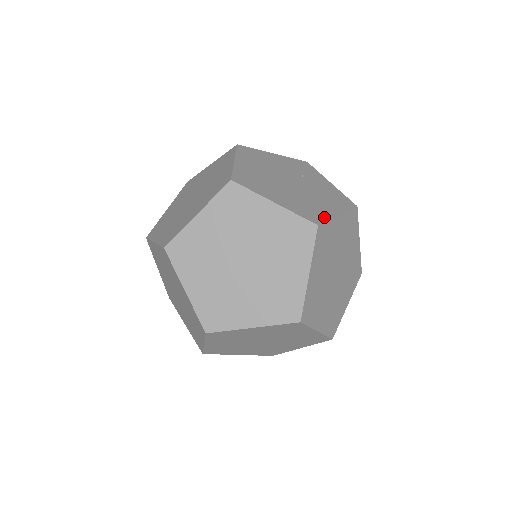
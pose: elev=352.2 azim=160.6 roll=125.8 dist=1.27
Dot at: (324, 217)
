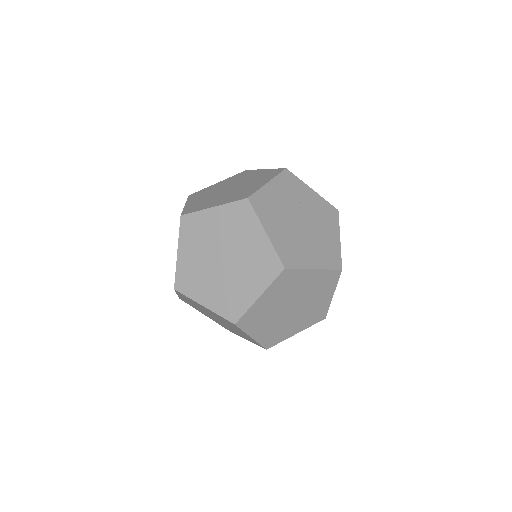
Dot at: (338, 254)
